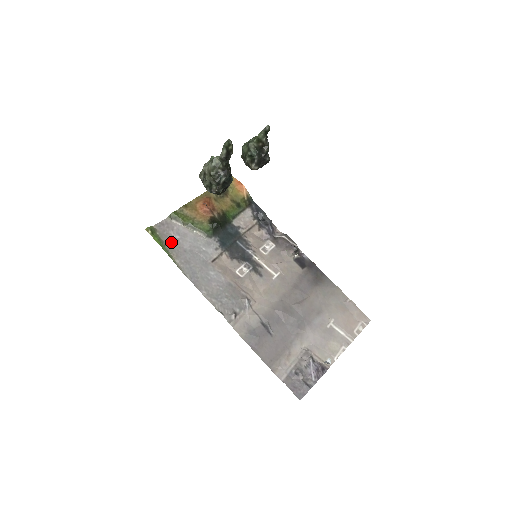
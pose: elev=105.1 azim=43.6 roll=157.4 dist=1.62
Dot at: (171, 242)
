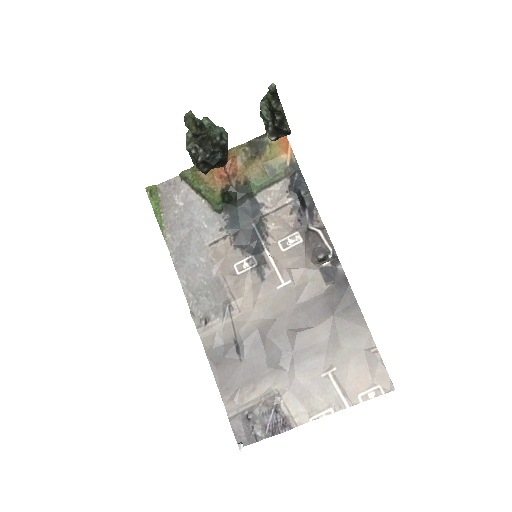
Dot at: (171, 209)
